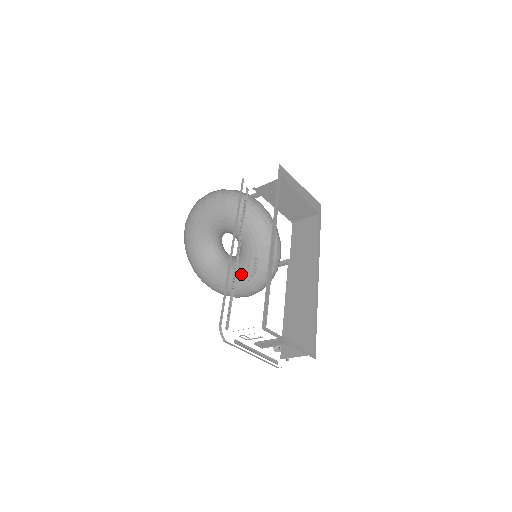
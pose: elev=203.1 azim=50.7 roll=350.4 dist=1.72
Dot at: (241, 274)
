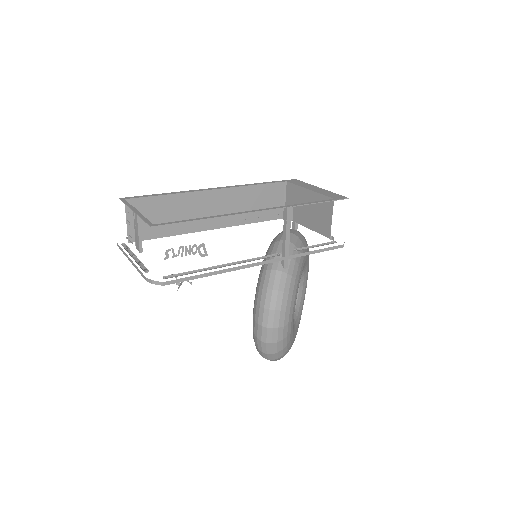
Dot at: occluded
